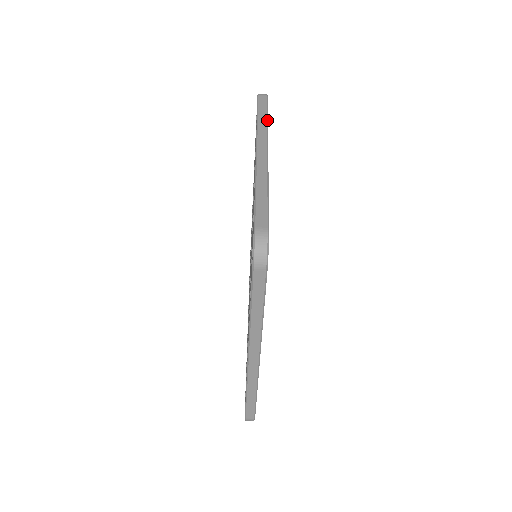
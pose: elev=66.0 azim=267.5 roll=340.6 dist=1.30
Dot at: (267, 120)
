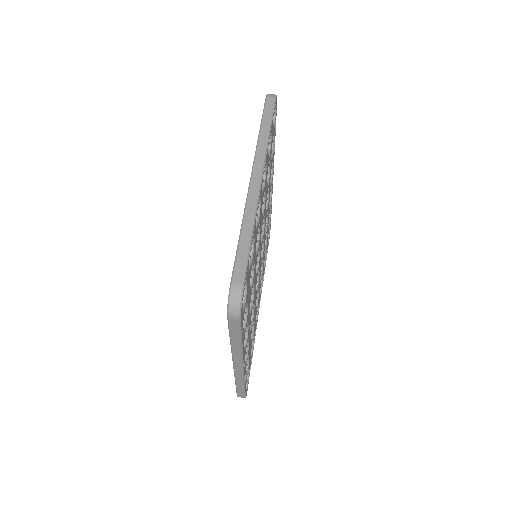
Dot at: occluded
